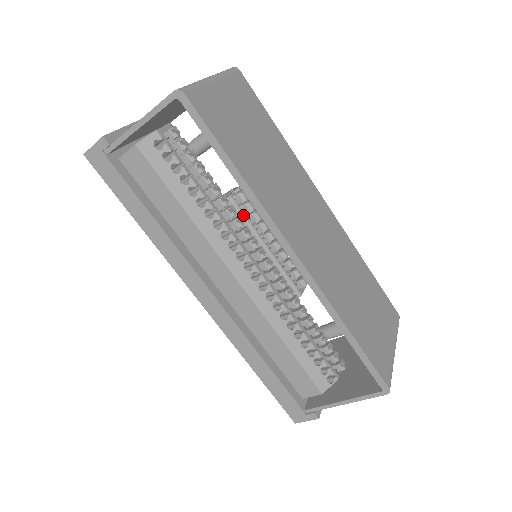
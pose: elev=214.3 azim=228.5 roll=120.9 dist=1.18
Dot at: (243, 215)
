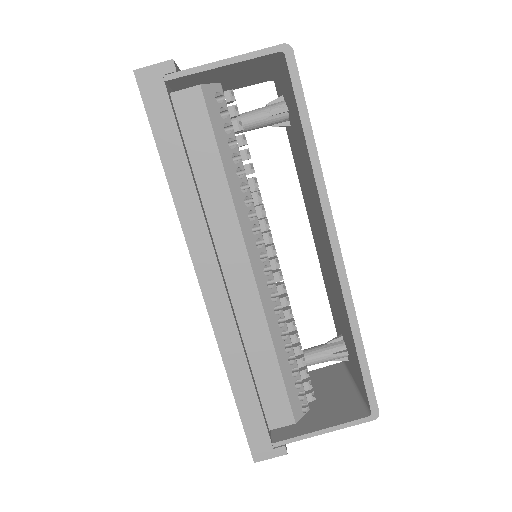
Dot at: occluded
